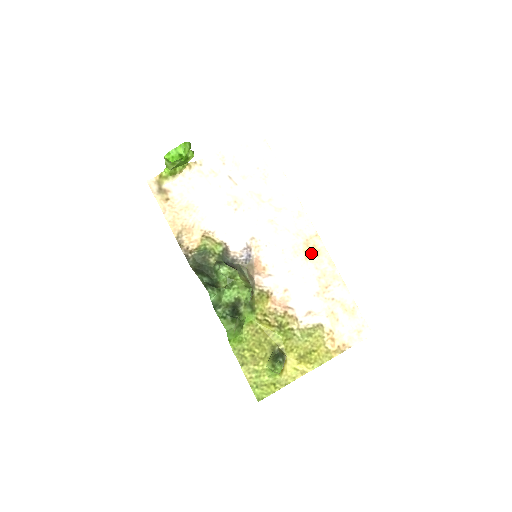
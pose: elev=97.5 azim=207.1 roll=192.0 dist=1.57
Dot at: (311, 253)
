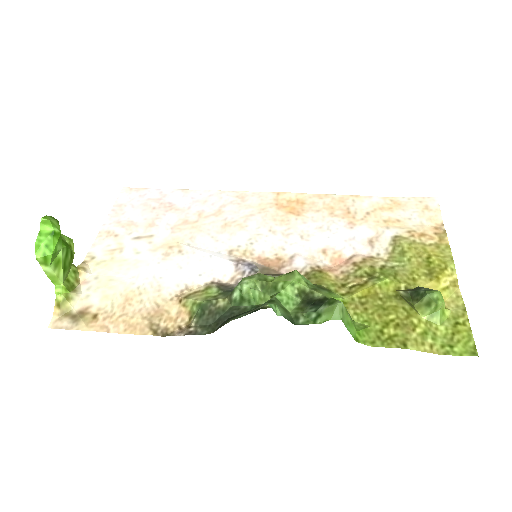
Dot at: (295, 208)
